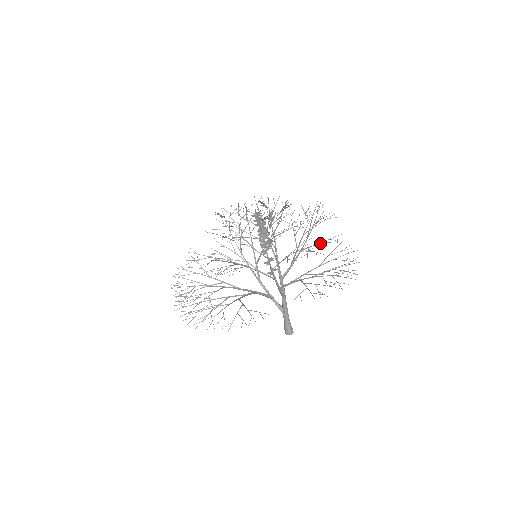
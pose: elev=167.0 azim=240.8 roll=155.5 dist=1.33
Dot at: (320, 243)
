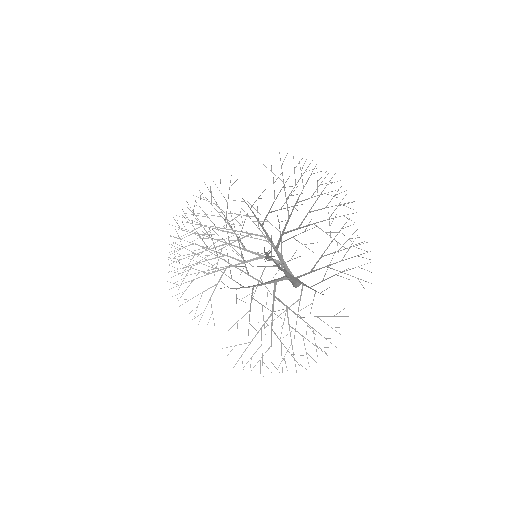
Dot at: occluded
